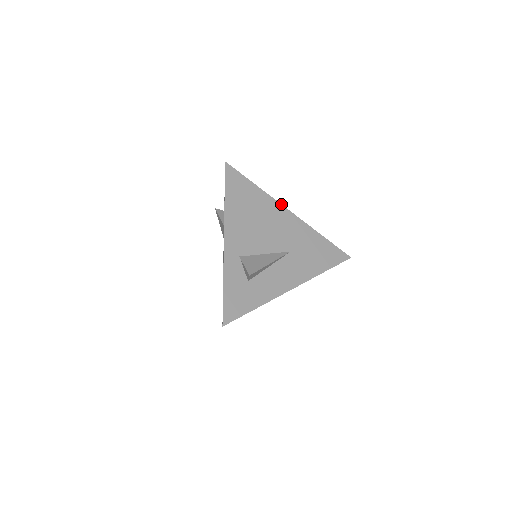
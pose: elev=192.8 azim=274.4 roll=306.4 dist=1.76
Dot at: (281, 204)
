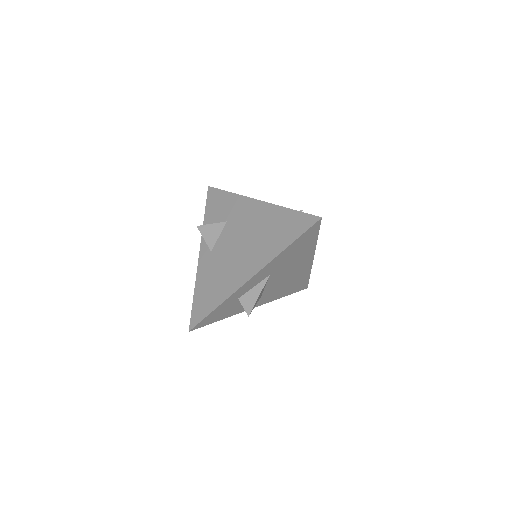
Dot at: occluded
